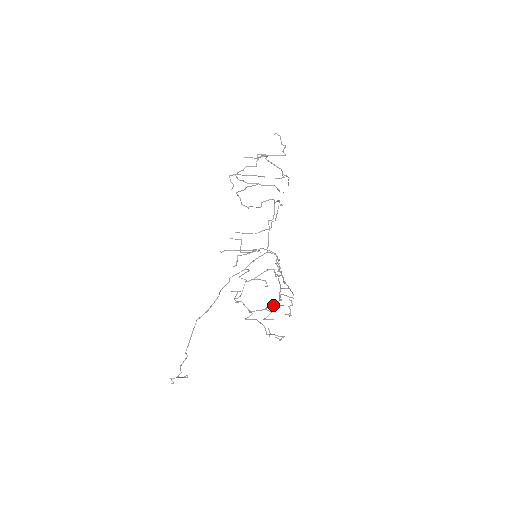
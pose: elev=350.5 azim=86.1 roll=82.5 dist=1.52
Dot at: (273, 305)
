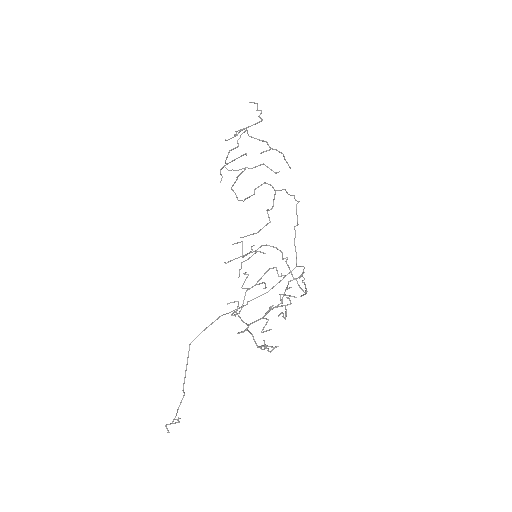
Dot at: (269, 309)
